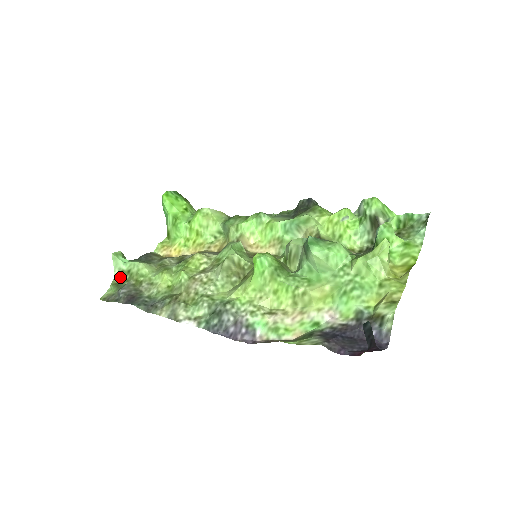
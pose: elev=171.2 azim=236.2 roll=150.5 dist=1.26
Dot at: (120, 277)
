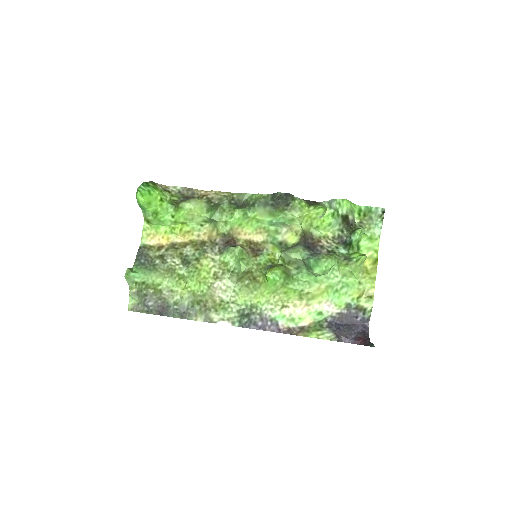
Dot at: (135, 287)
